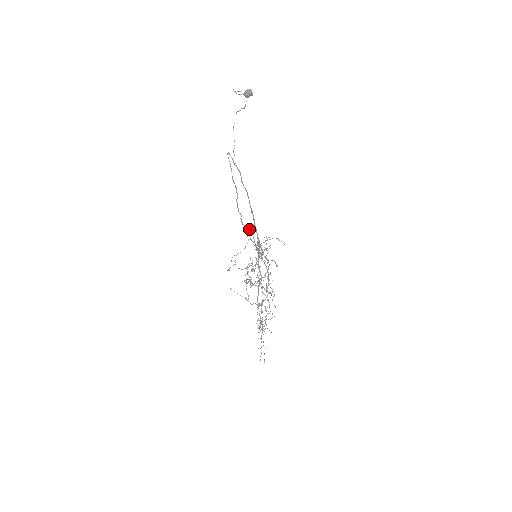
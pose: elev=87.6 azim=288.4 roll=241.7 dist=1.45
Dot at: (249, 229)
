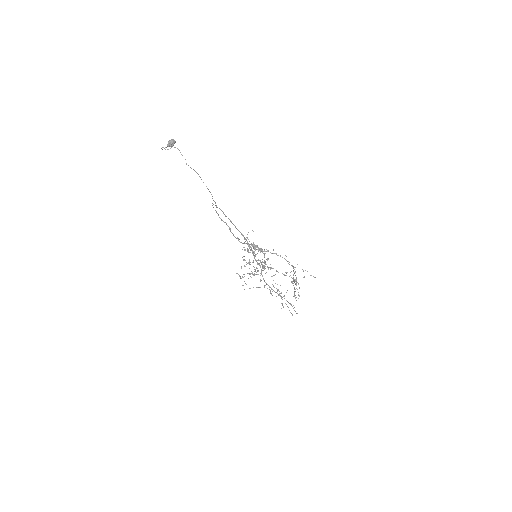
Dot at: (247, 243)
